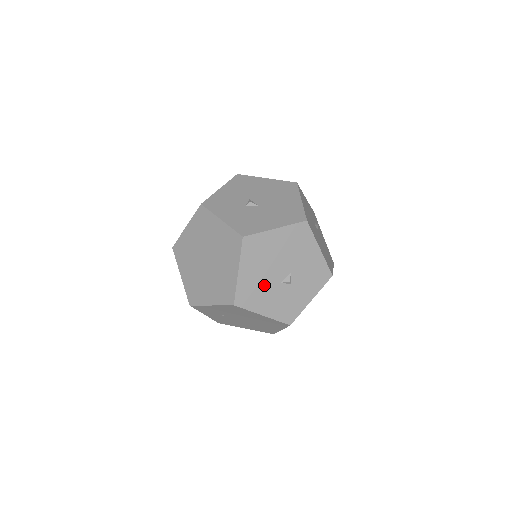
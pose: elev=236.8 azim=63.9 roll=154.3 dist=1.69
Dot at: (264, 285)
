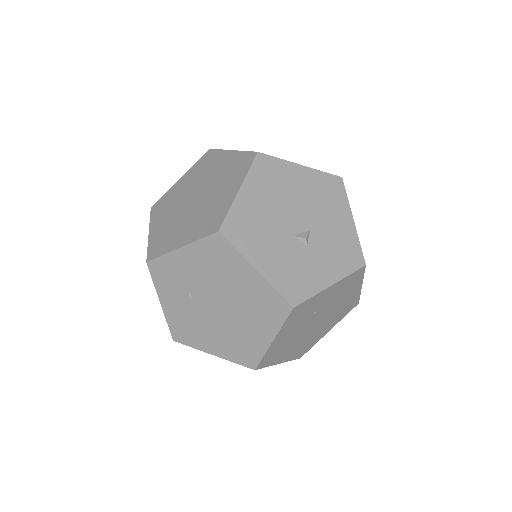
Dot at: (269, 227)
